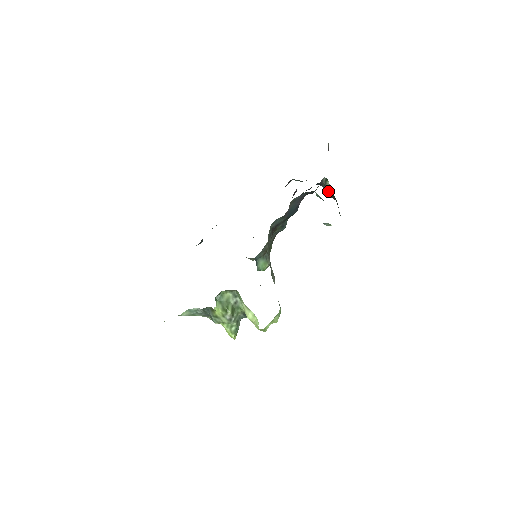
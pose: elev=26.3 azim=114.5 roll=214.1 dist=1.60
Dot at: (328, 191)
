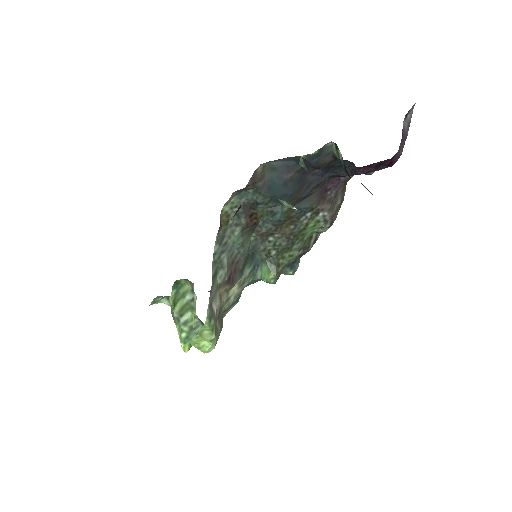
Dot at: (344, 169)
